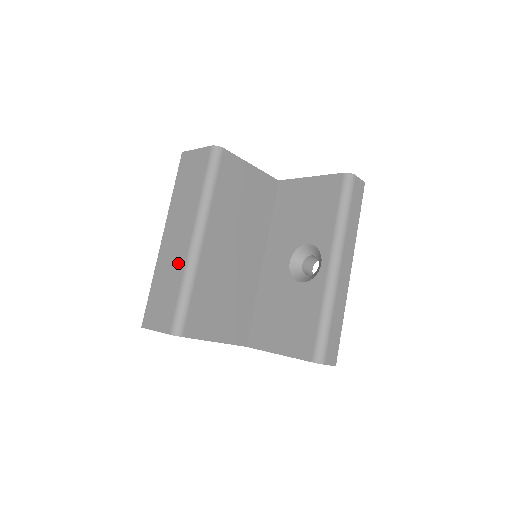
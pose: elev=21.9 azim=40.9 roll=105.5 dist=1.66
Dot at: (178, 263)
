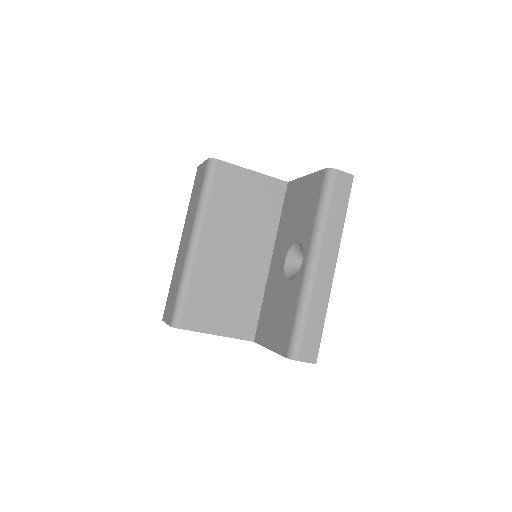
Dot at: (181, 264)
